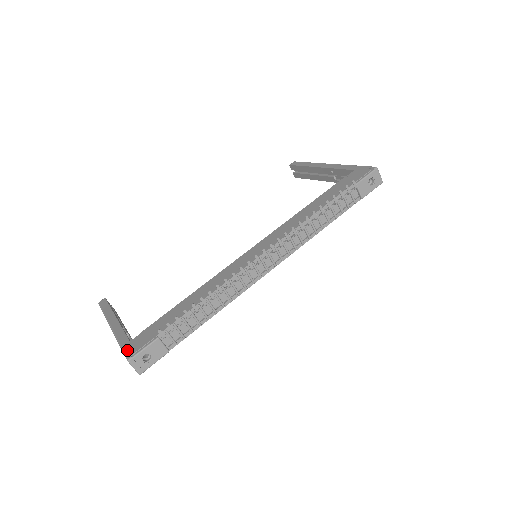
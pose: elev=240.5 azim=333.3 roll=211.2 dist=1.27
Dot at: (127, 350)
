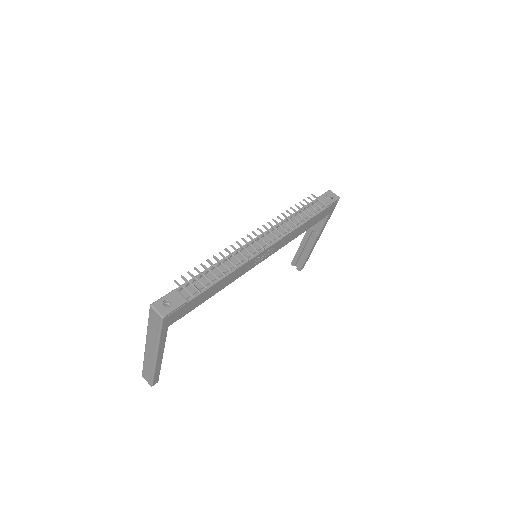
Dot at: occluded
